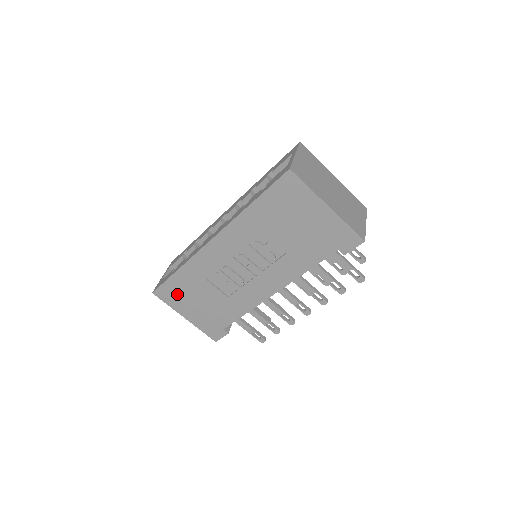
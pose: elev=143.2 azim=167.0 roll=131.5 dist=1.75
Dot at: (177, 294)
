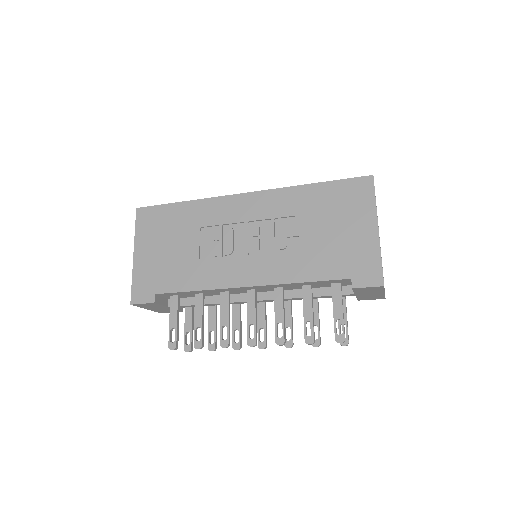
Dot at: (157, 224)
